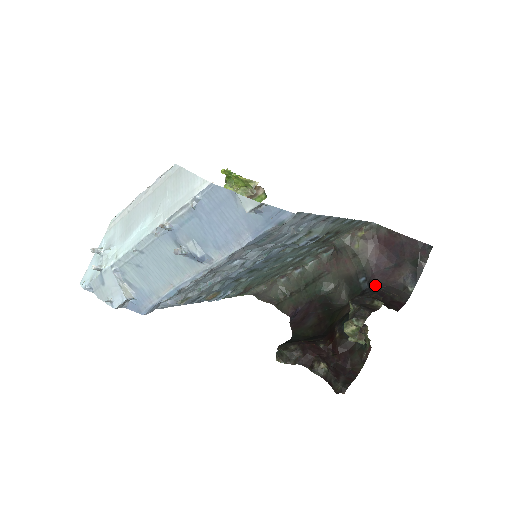
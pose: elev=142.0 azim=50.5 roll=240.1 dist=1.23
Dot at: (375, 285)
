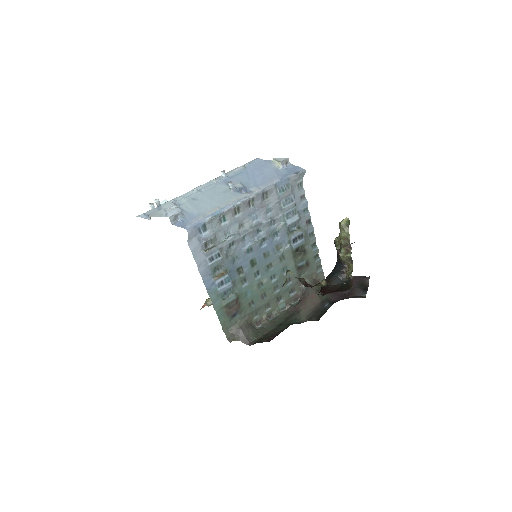
Dot at: occluded
